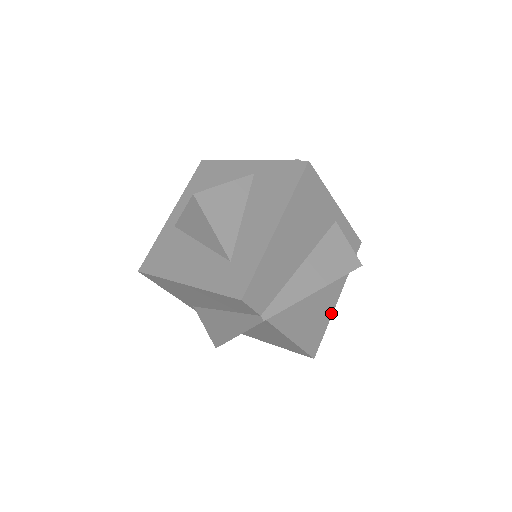
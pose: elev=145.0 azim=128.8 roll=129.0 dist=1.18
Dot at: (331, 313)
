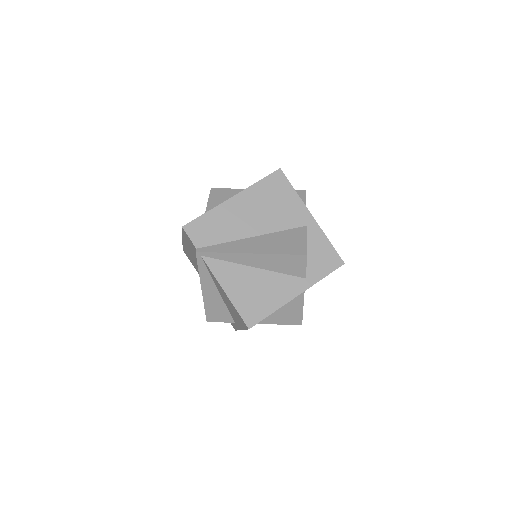
Dot at: (284, 303)
